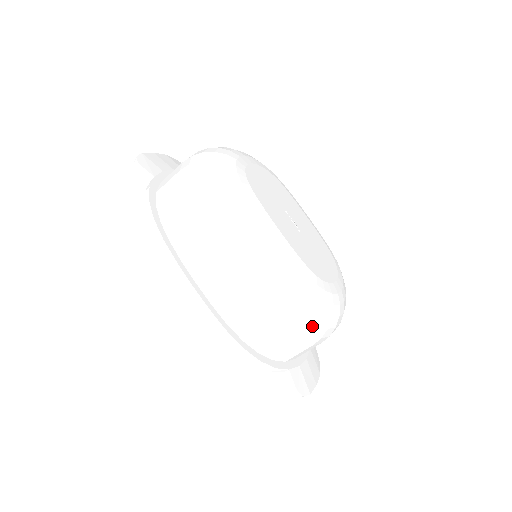
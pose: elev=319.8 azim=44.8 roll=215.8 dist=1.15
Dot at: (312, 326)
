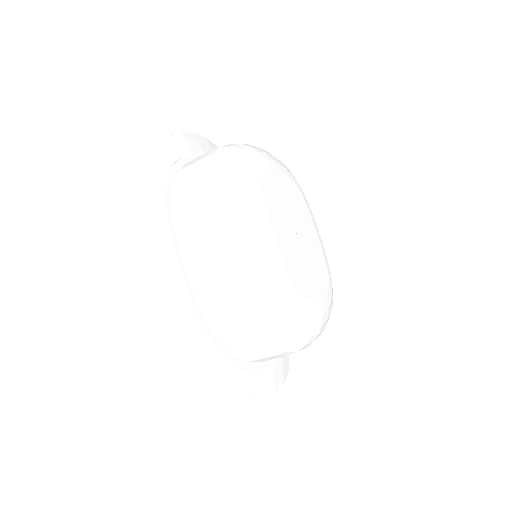
Dot at: (278, 337)
